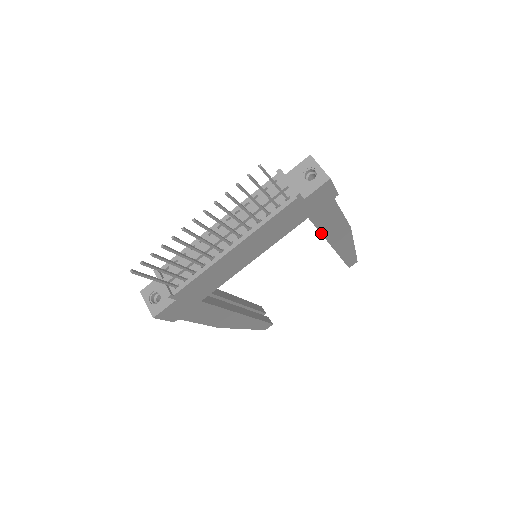
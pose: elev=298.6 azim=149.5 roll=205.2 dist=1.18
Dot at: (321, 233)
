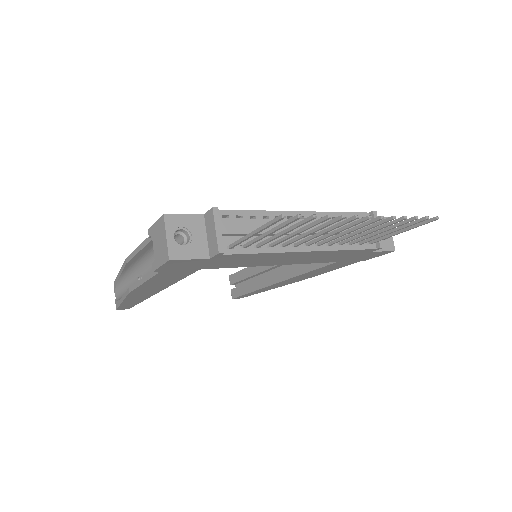
Dot at: (304, 273)
